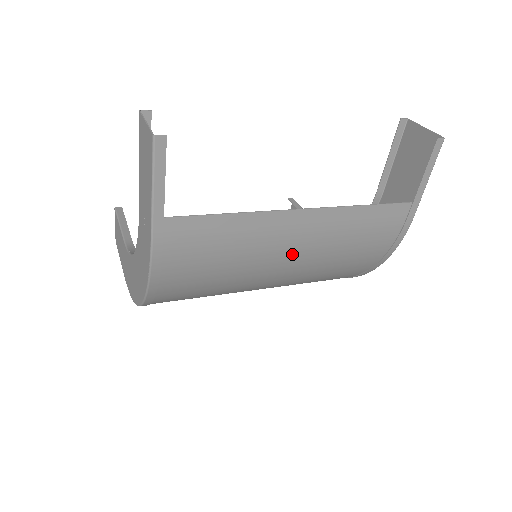
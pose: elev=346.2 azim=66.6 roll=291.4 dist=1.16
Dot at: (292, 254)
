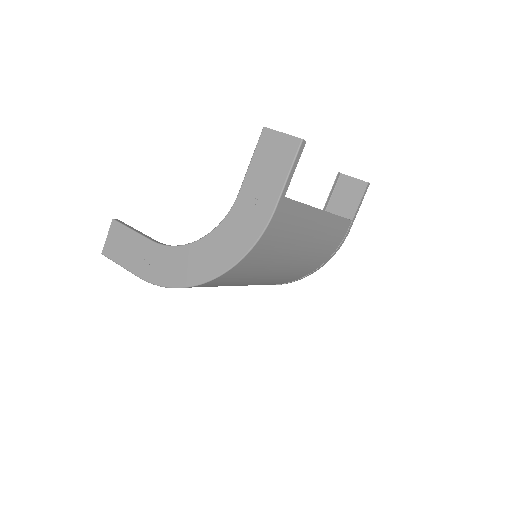
Dot at: (307, 244)
